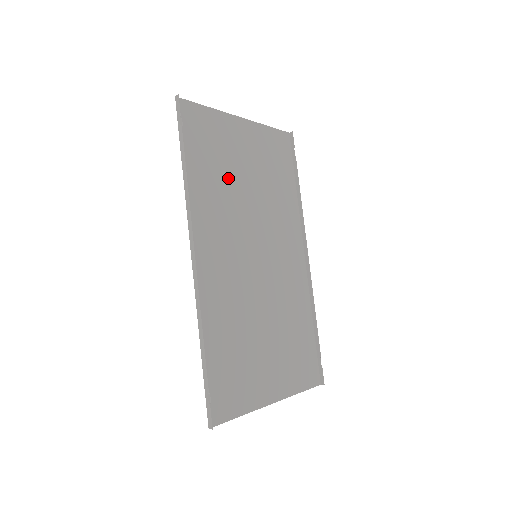
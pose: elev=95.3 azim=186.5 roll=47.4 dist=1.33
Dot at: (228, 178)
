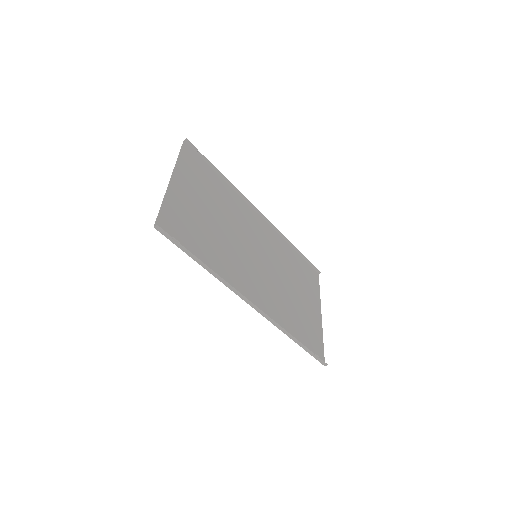
Dot at: (211, 233)
